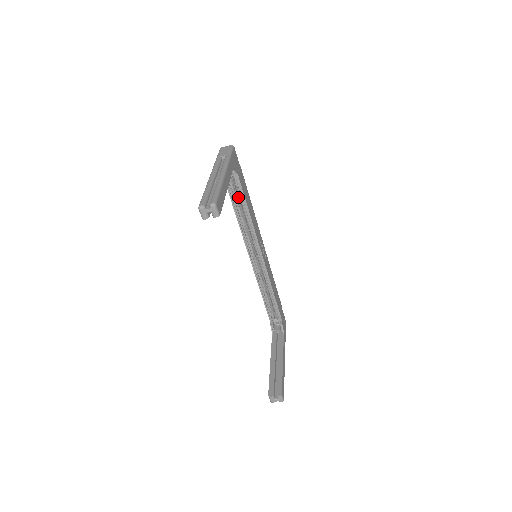
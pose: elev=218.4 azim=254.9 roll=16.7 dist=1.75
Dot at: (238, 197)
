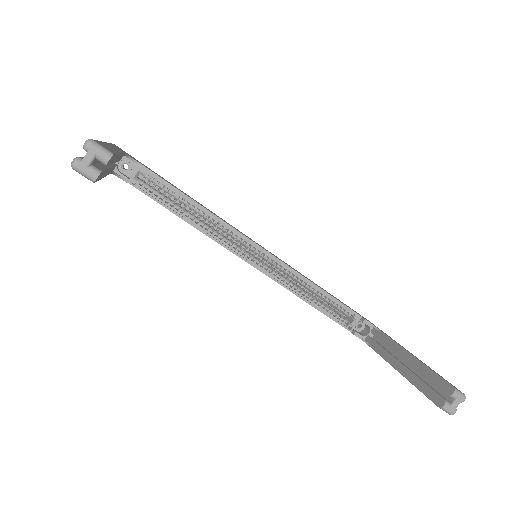
Dot at: (169, 198)
